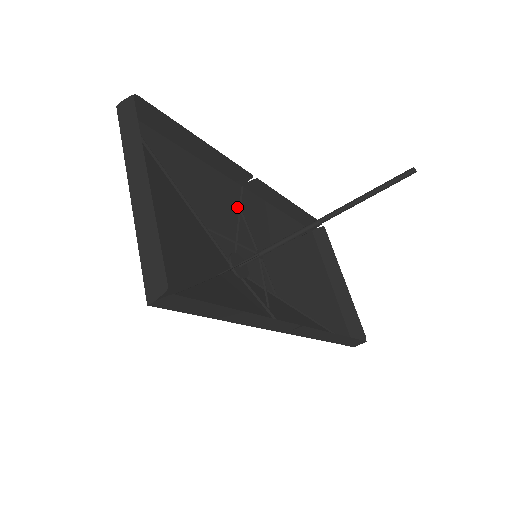
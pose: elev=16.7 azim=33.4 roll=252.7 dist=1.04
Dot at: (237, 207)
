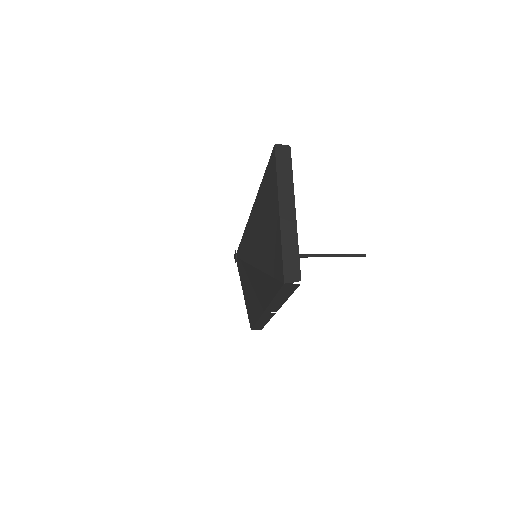
Dot at: occluded
